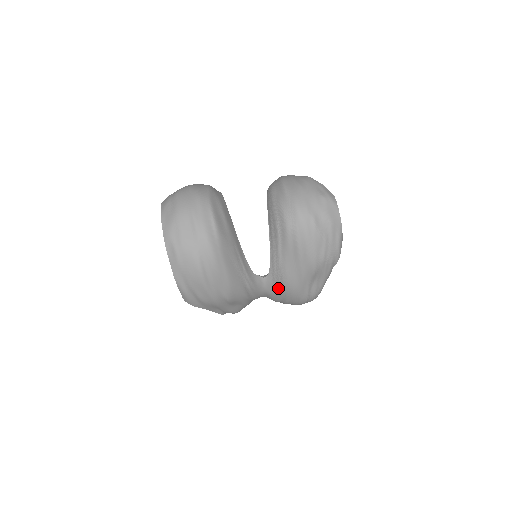
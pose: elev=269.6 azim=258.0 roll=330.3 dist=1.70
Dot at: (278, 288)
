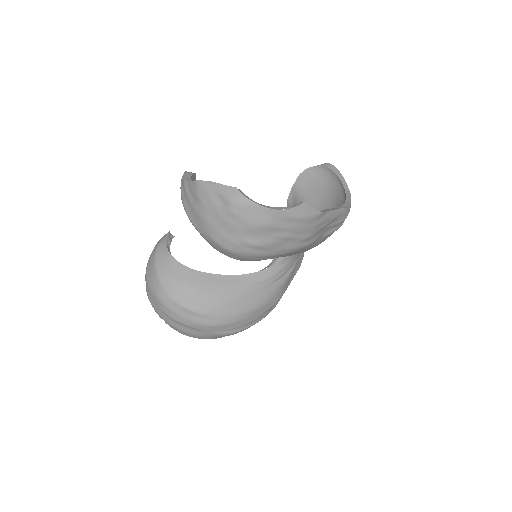
Dot at: occluded
